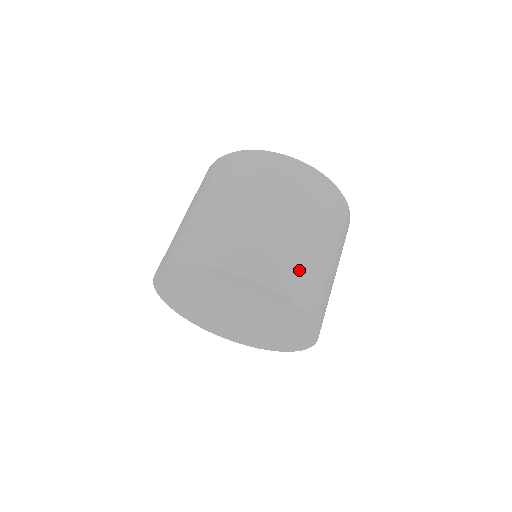
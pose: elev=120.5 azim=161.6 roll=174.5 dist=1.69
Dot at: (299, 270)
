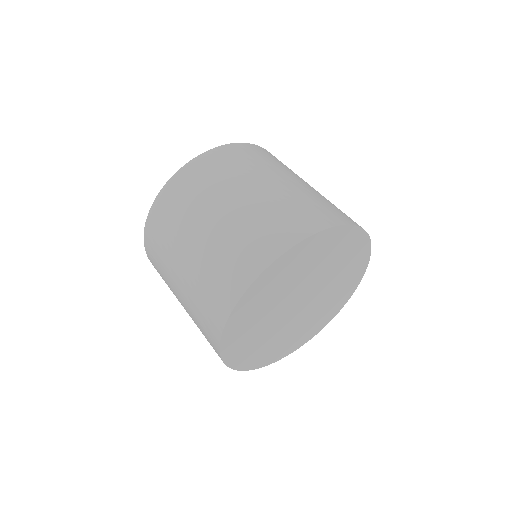
Dot at: (268, 224)
